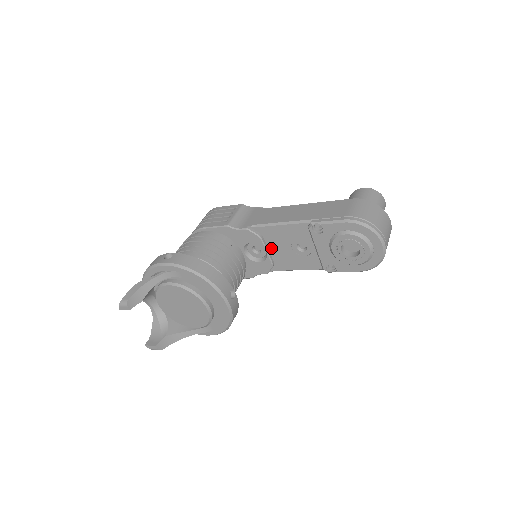
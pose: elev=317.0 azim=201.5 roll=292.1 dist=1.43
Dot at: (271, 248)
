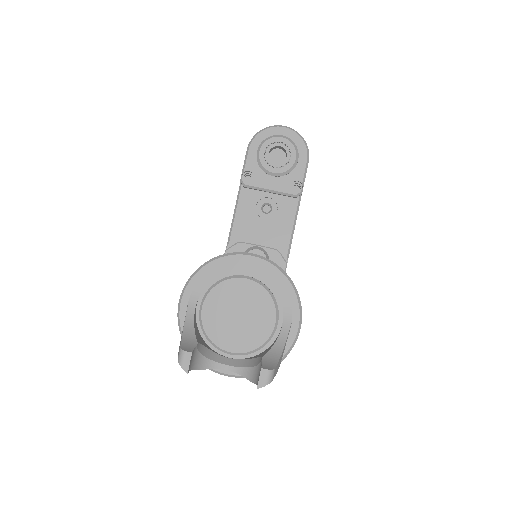
Dot at: (258, 242)
